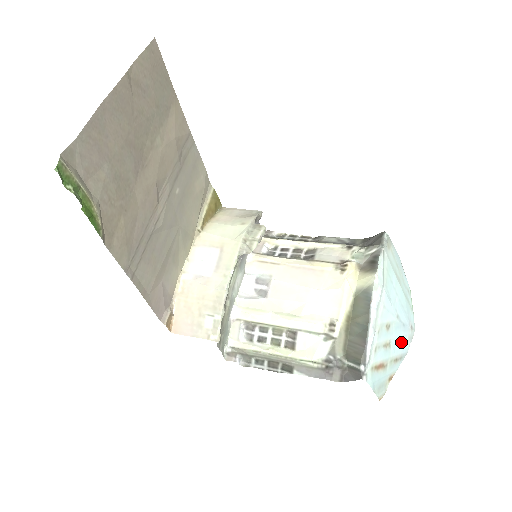
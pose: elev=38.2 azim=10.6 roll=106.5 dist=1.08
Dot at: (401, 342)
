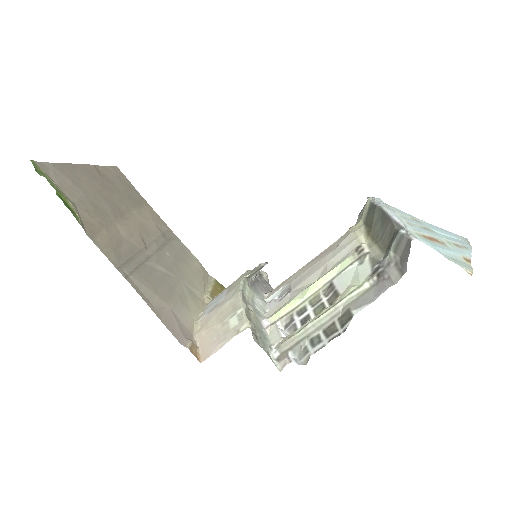
Dot at: (451, 238)
